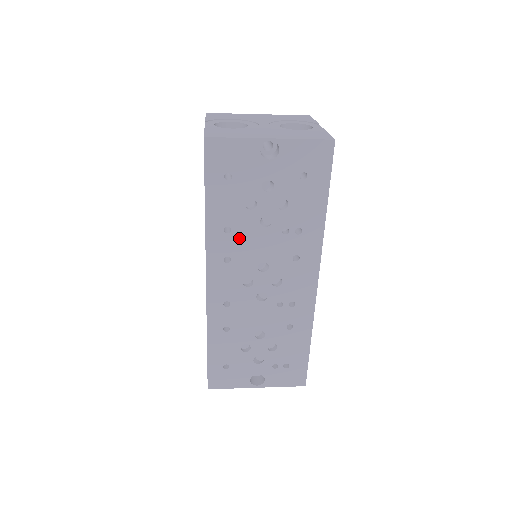
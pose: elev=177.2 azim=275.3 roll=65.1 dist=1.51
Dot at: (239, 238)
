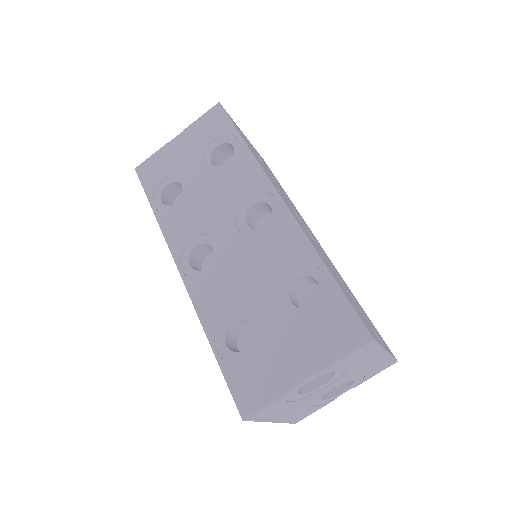
Dot at: occluded
